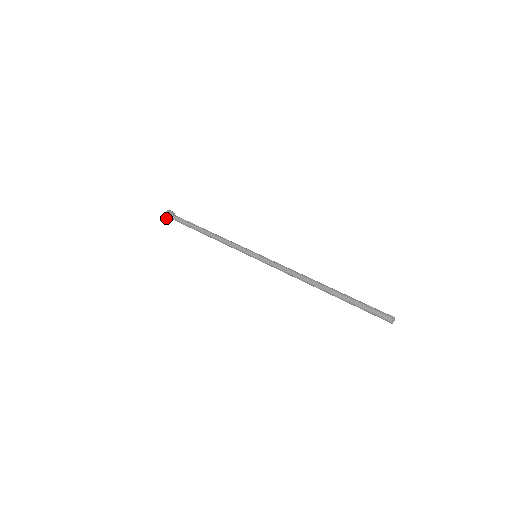
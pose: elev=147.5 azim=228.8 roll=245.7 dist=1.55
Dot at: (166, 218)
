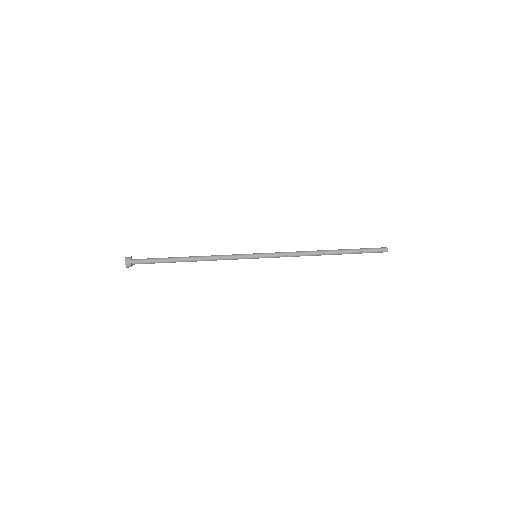
Dot at: (128, 265)
